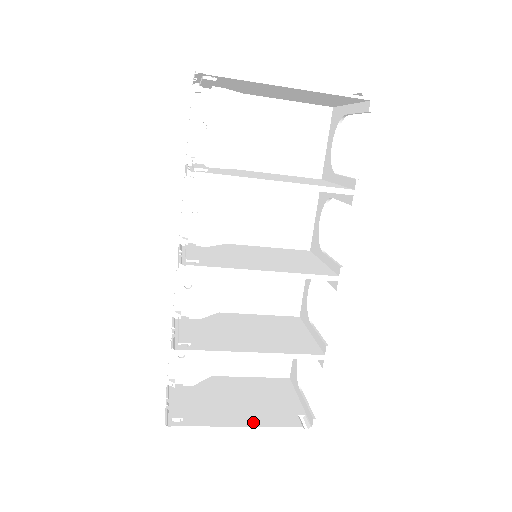
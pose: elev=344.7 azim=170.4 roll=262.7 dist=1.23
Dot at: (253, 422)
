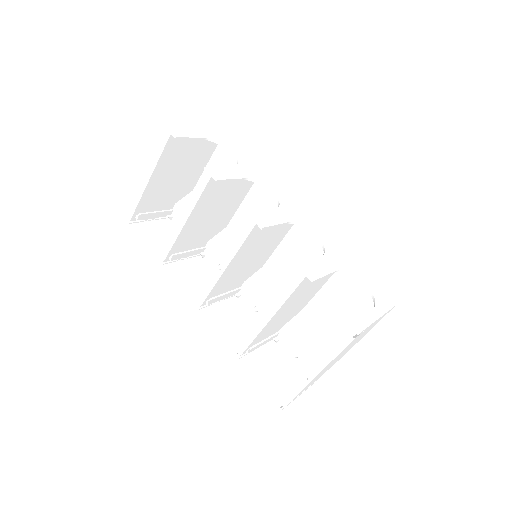
Dot at: occluded
